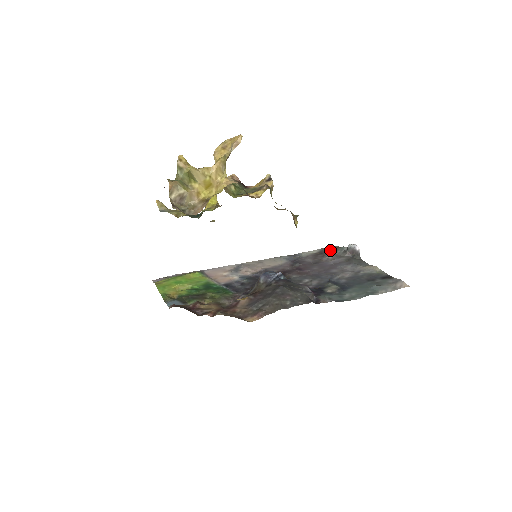
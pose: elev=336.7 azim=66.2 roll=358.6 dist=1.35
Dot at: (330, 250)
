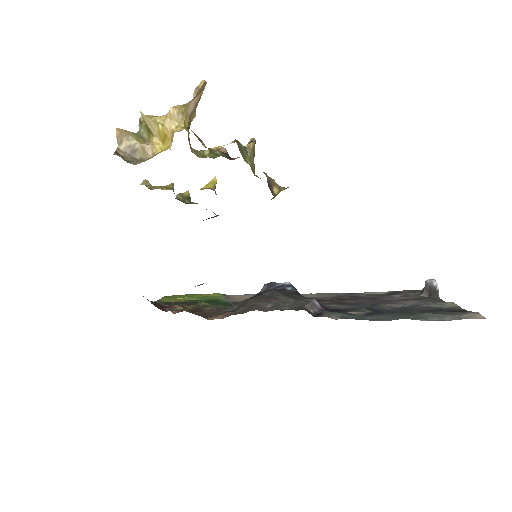
Dot at: (405, 292)
